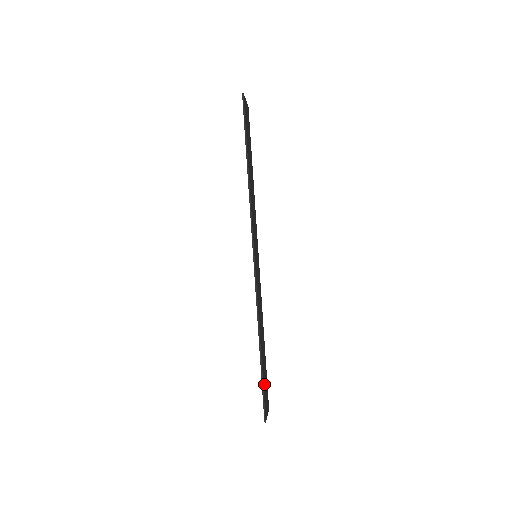
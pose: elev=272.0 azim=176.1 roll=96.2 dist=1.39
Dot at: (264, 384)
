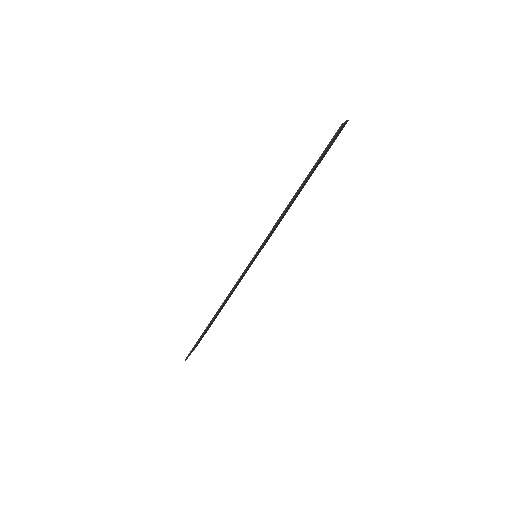
Dot at: occluded
